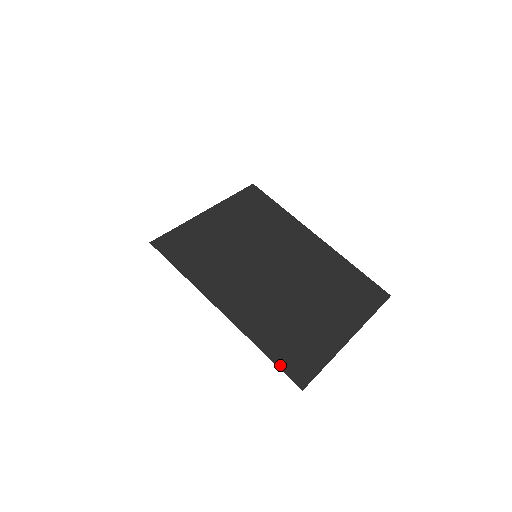
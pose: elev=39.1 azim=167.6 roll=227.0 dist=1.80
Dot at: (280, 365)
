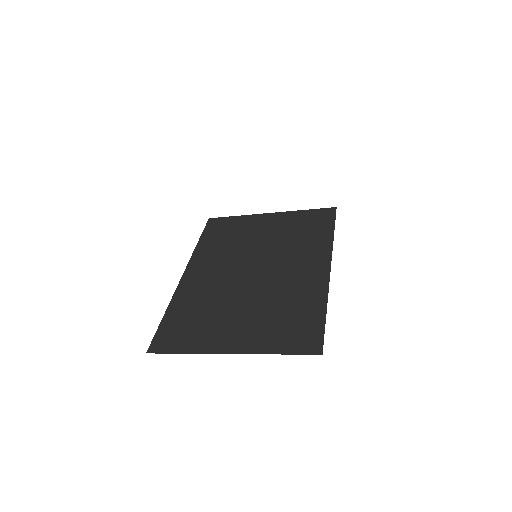
Dot at: (160, 328)
